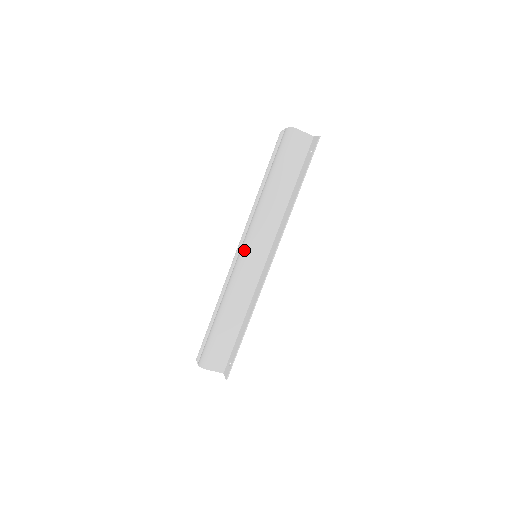
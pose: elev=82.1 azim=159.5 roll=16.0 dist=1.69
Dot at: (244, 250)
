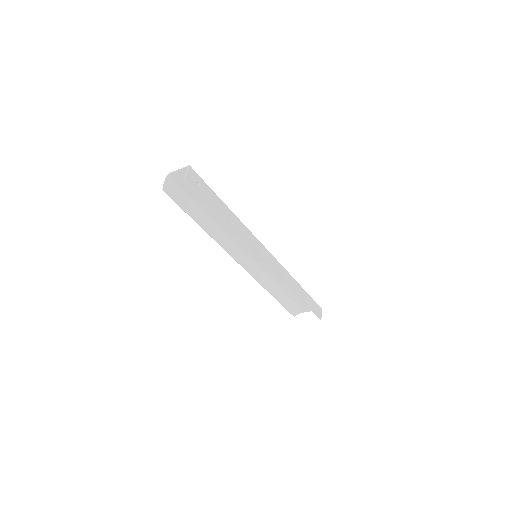
Dot at: (245, 256)
